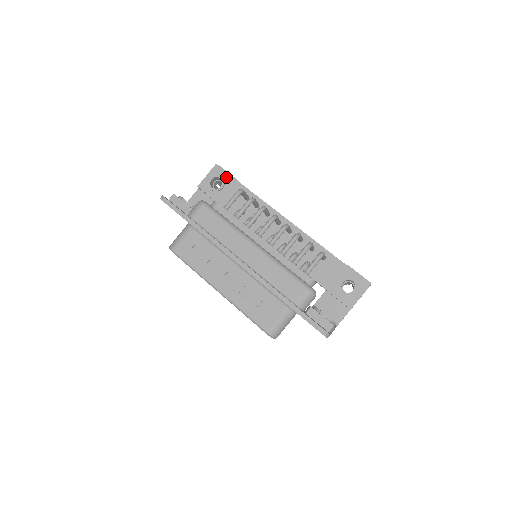
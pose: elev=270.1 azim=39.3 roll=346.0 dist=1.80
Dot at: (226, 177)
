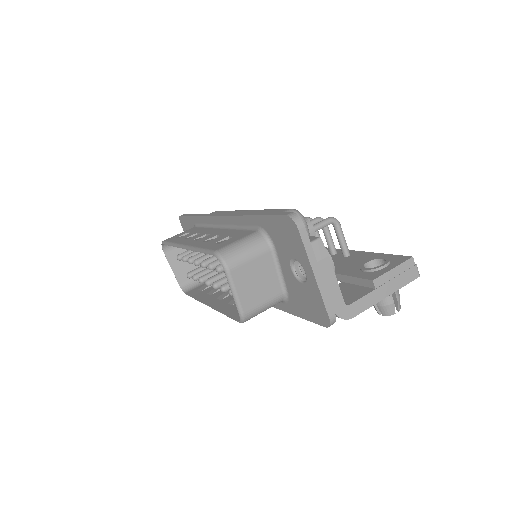
Dot at: occluded
